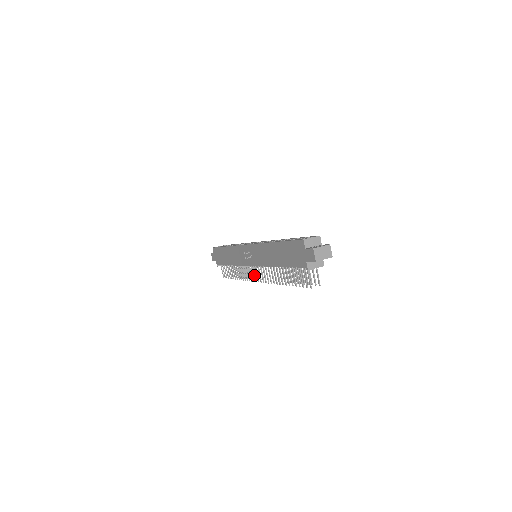
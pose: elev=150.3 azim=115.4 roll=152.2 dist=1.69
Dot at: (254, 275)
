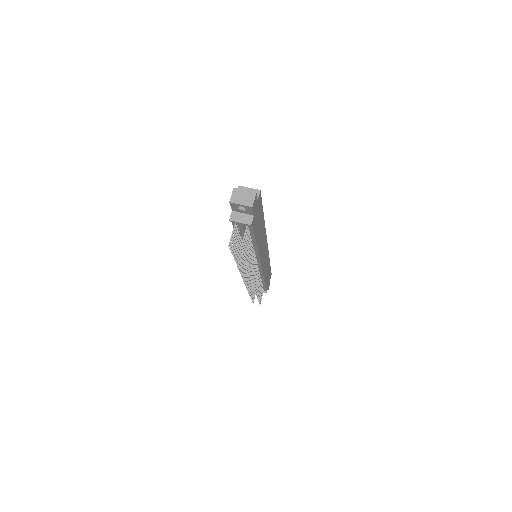
Dot at: (246, 275)
